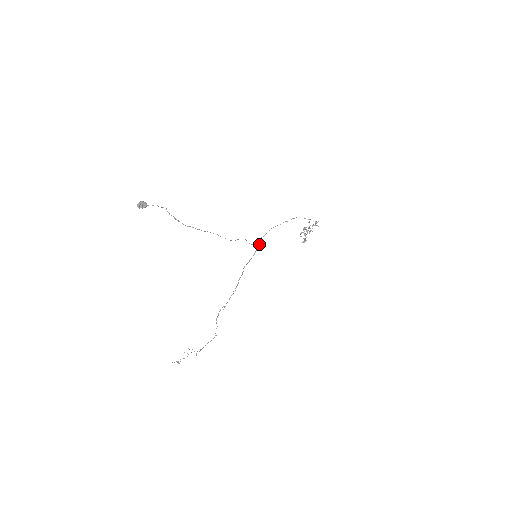
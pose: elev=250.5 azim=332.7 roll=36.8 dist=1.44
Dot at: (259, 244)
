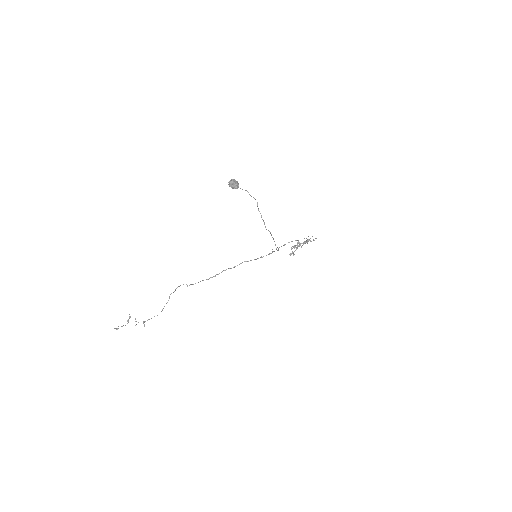
Dot at: (274, 251)
